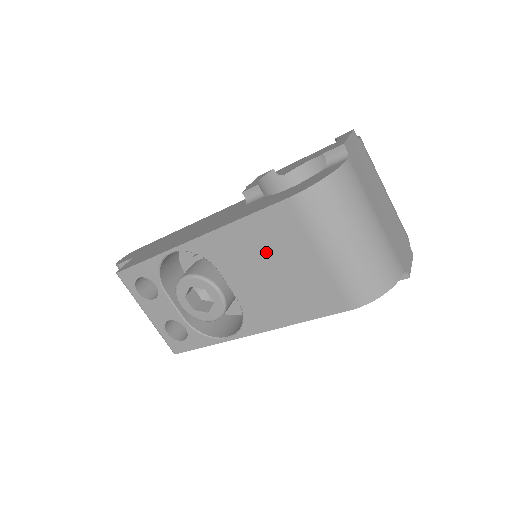
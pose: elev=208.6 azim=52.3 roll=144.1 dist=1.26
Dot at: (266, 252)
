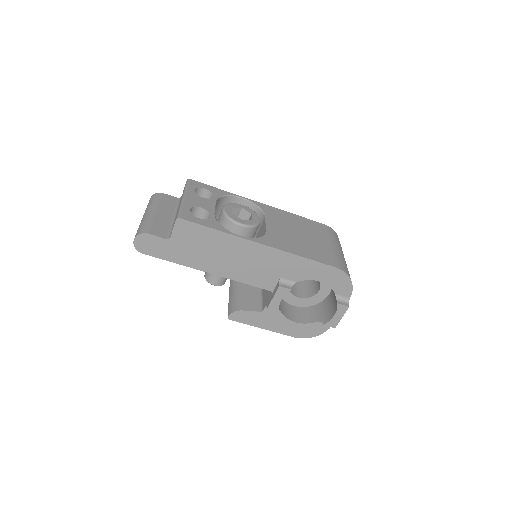
Dot at: (301, 228)
